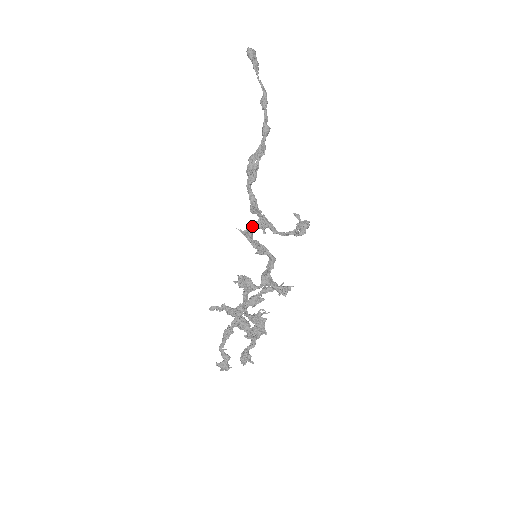
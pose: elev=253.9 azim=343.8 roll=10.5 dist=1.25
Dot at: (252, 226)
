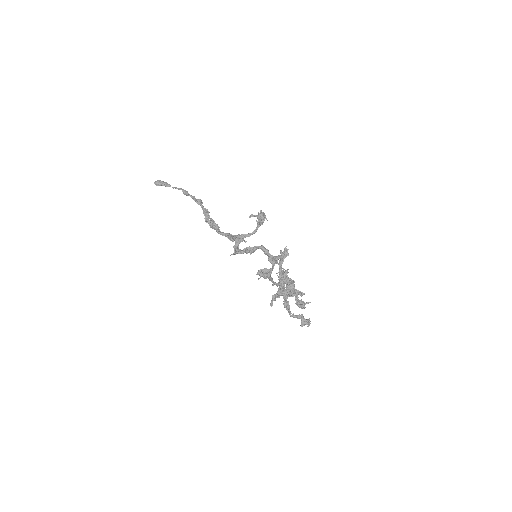
Dot at: (234, 246)
